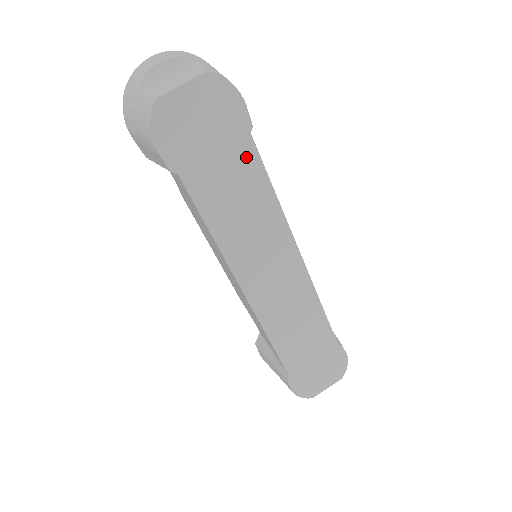
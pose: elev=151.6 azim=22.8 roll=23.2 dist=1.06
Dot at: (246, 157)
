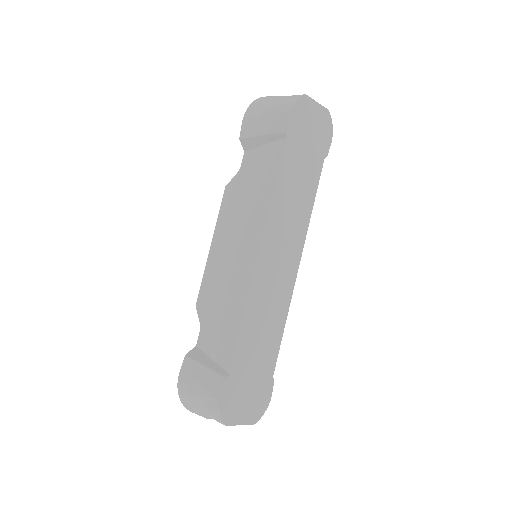
Dot at: (316, 167)
